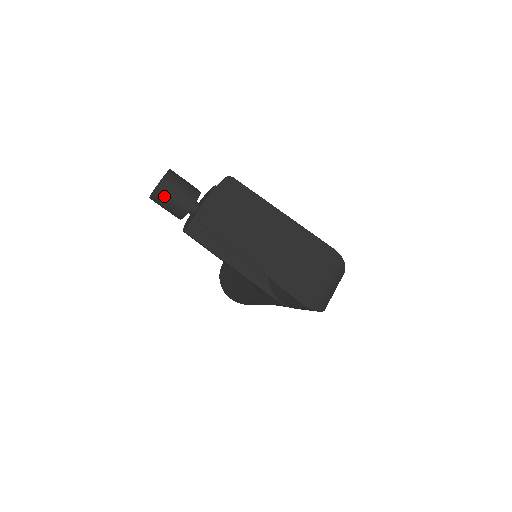
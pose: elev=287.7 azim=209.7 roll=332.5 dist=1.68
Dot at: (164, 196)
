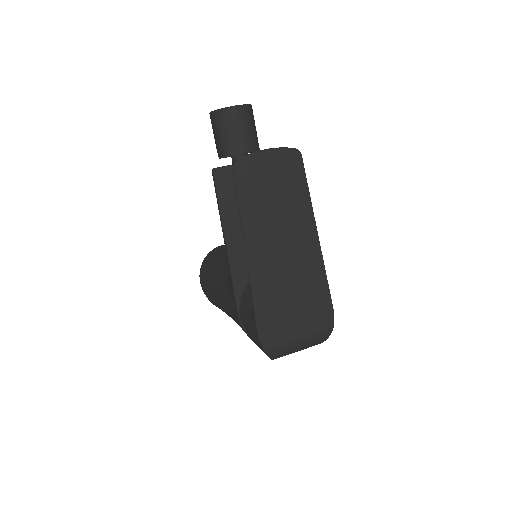
Dot at: (224, 121)
